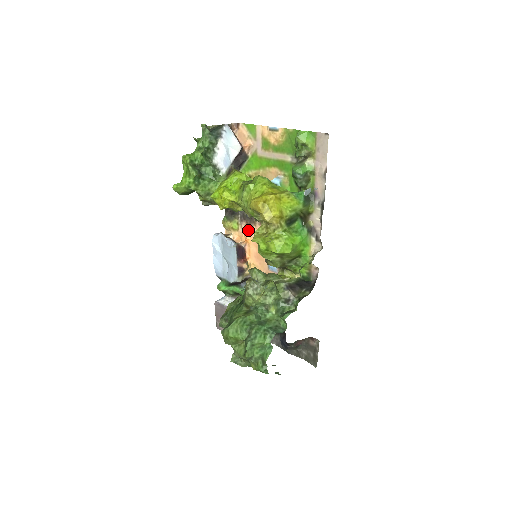
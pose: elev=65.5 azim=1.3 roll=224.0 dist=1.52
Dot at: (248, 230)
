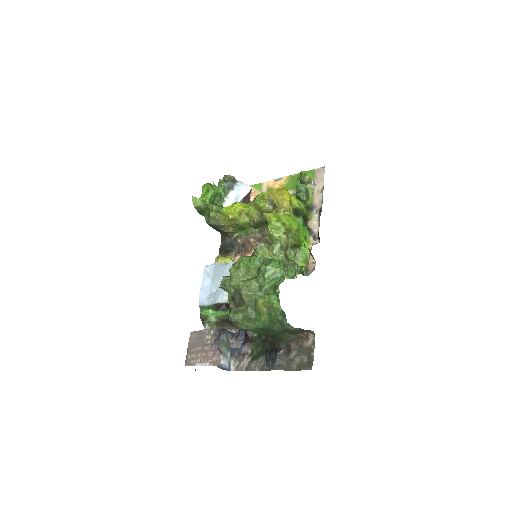
Dot at: occluded
